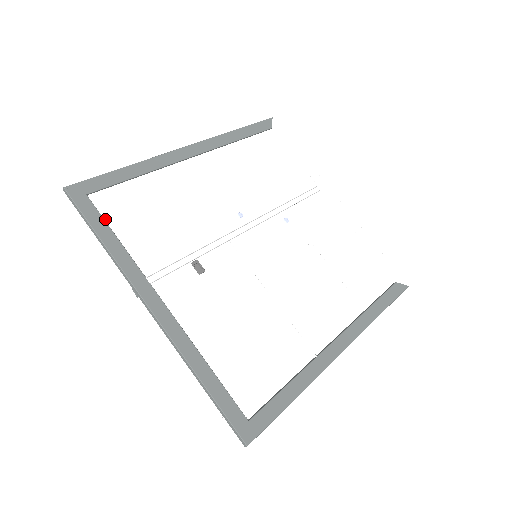
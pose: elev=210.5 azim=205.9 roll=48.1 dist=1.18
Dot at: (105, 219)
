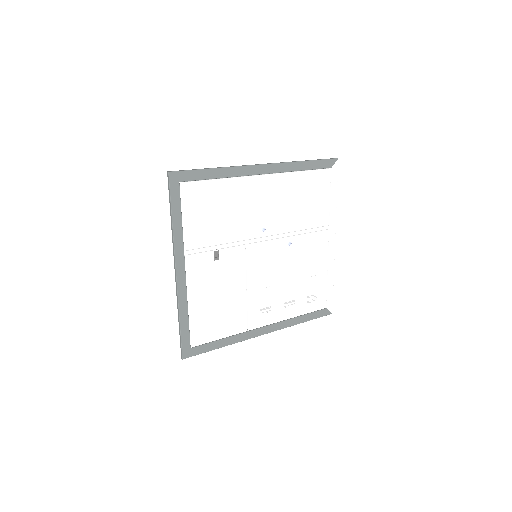
Dot at: (181, 204)
